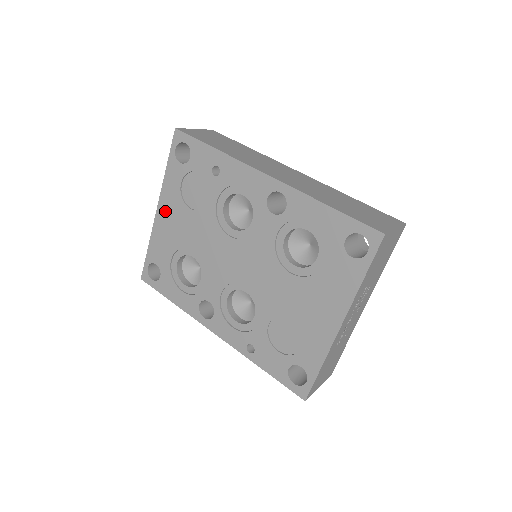
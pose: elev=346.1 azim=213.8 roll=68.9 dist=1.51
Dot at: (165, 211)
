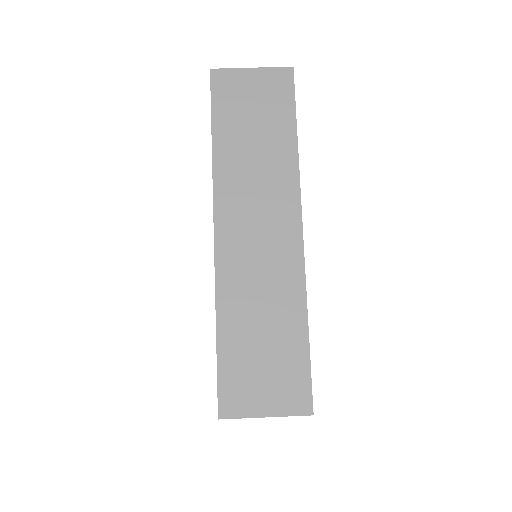
Dot at: occluded
